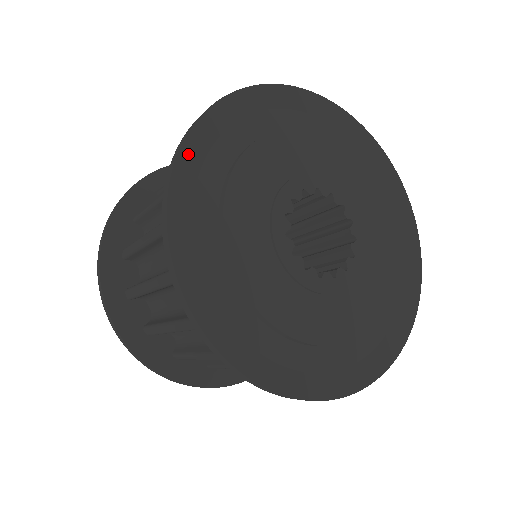
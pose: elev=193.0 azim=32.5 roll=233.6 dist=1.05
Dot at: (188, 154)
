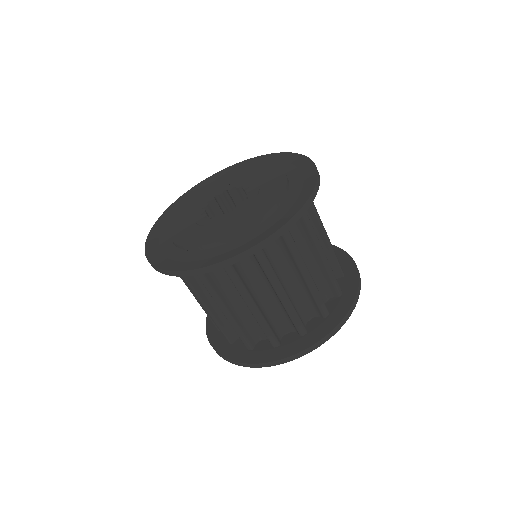
Dot at: (161, 220)
